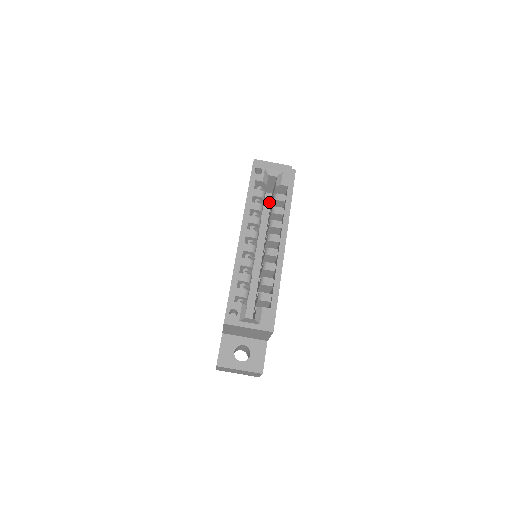
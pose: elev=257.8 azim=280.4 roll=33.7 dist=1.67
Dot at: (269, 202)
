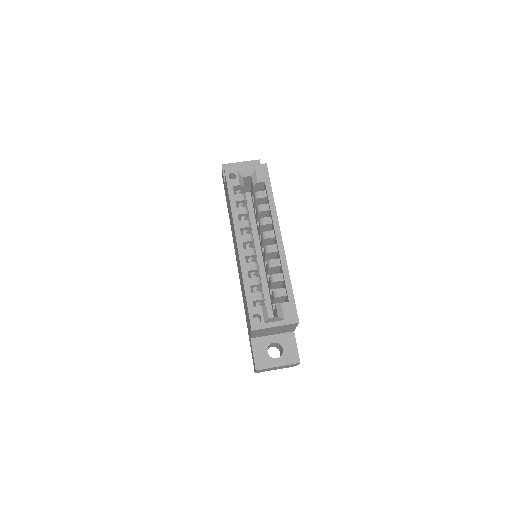
Dot at: (250, 201)
